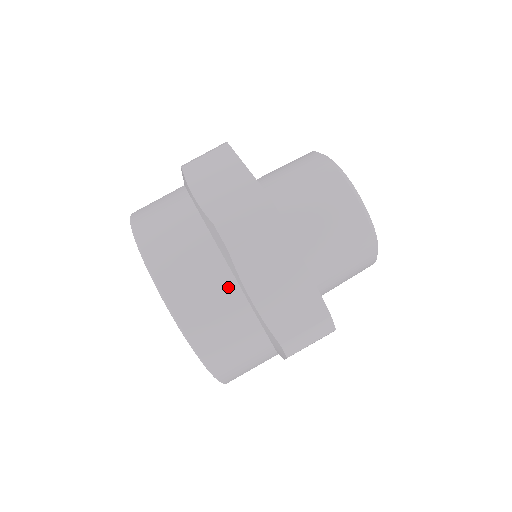
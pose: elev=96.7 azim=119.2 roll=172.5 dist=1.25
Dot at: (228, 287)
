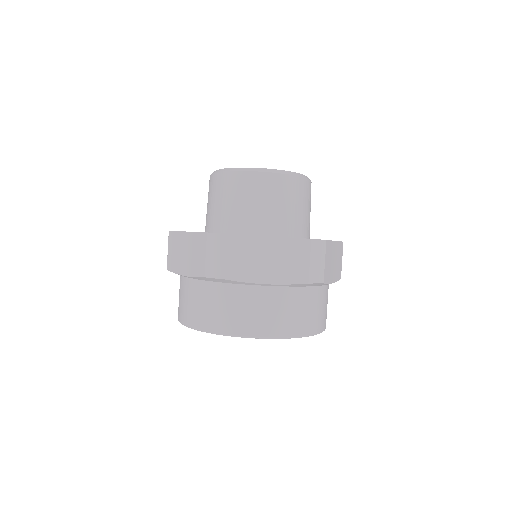
Dot at: (249, 293)
